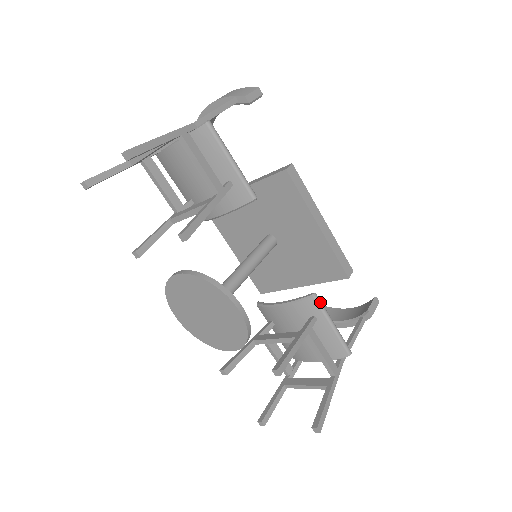
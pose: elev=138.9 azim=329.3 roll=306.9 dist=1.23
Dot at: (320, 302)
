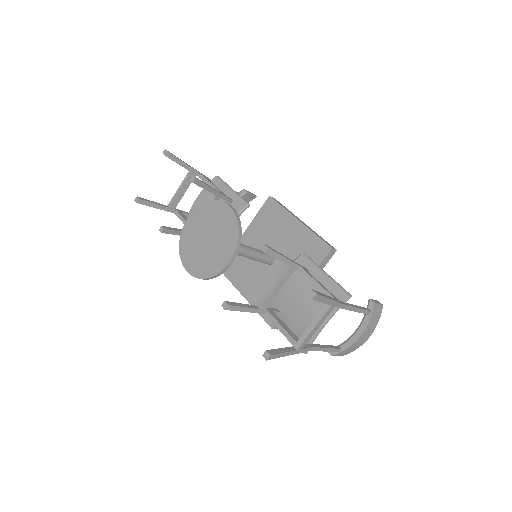
Dot at: (309, 258)
